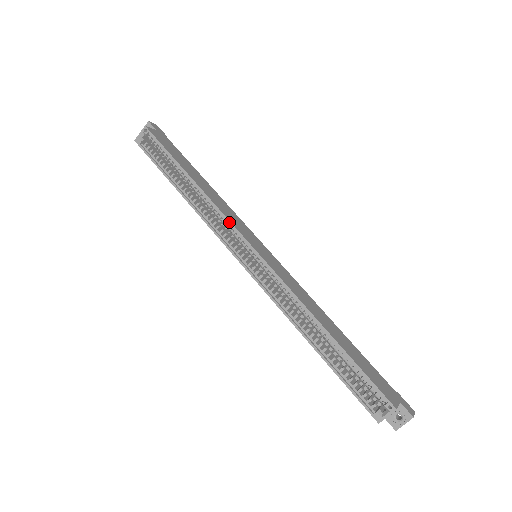
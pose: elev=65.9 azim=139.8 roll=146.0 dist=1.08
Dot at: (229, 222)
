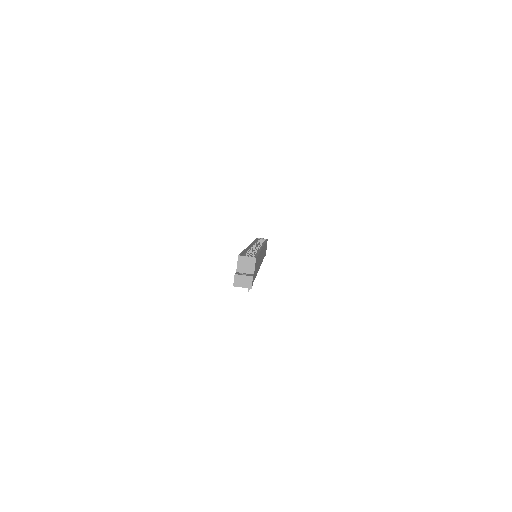
Dot at: (264, 244)
